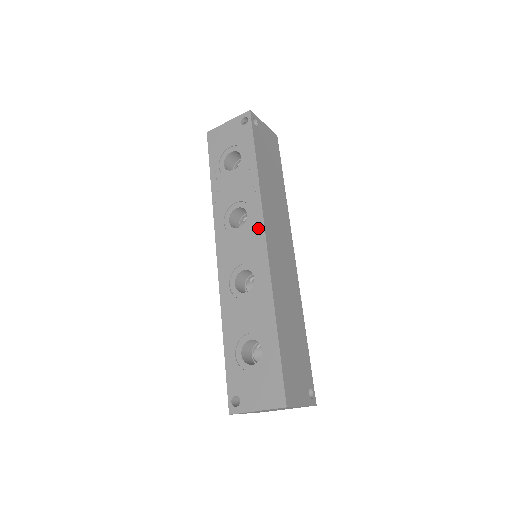
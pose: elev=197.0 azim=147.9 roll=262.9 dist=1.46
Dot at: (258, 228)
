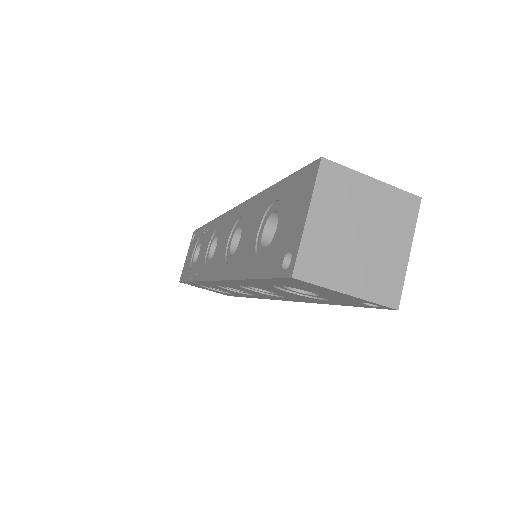
Dot at: (224, 220)
